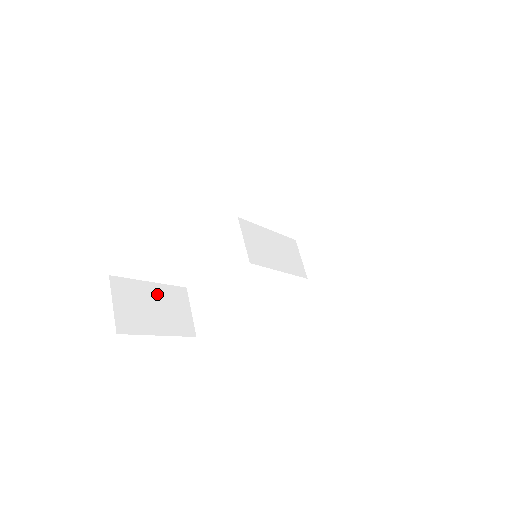
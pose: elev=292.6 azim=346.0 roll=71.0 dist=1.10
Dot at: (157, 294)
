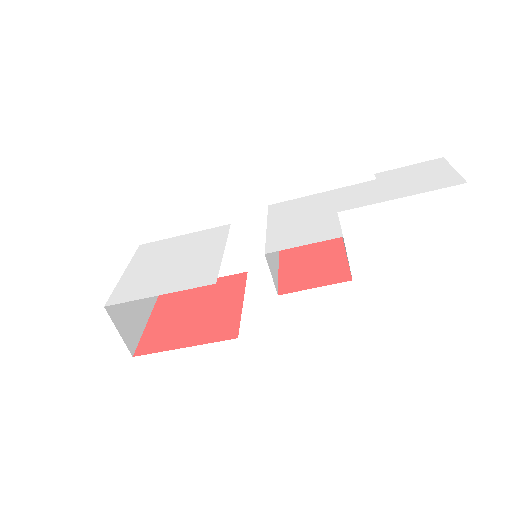
Dot at: occluded
